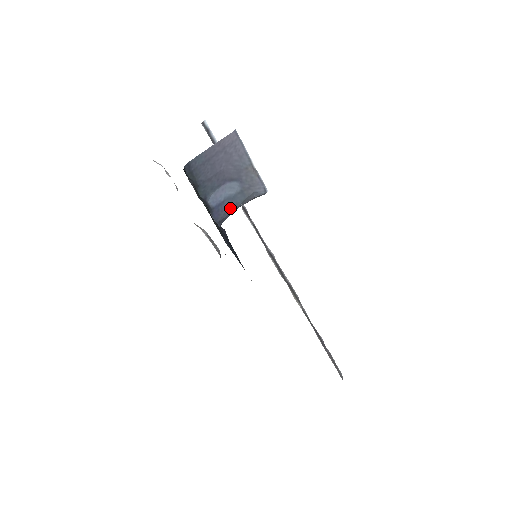
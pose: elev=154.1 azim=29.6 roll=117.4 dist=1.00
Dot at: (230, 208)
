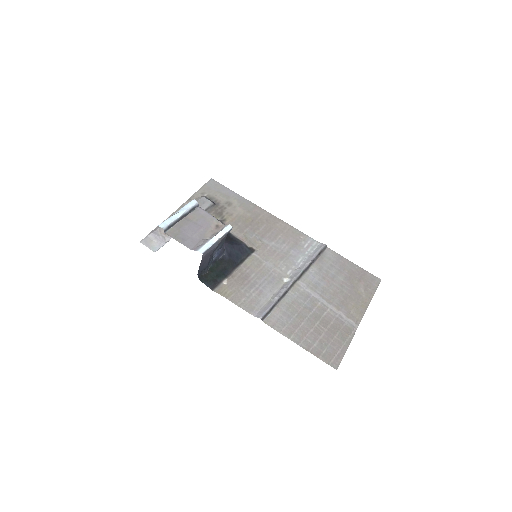
Dot at: (222, 246)
